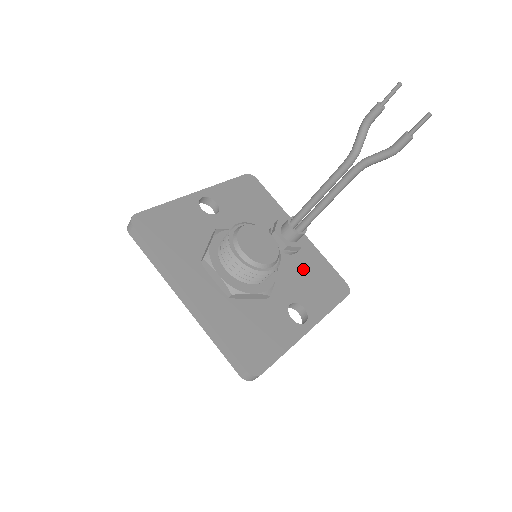
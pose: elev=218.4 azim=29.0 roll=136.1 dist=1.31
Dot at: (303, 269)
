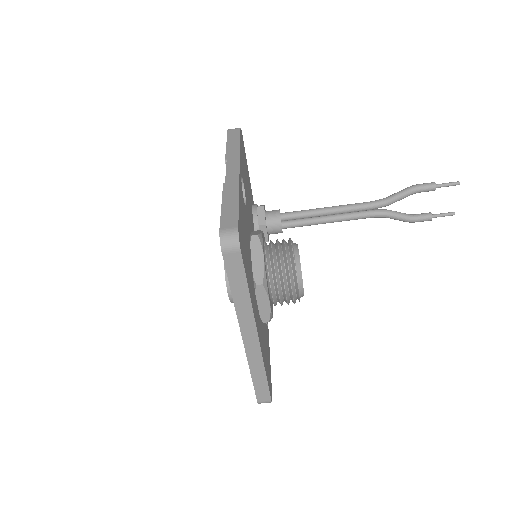
Dot at: occluded
